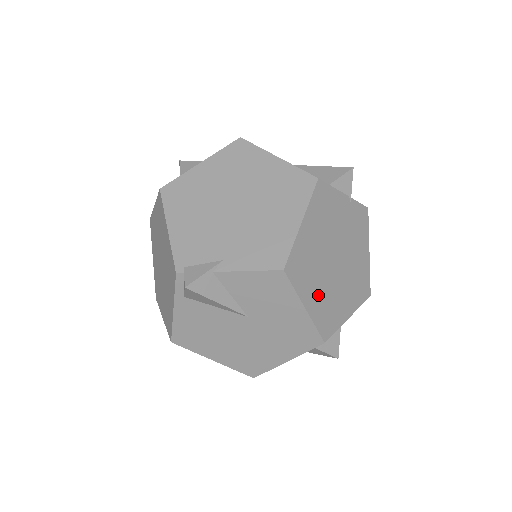
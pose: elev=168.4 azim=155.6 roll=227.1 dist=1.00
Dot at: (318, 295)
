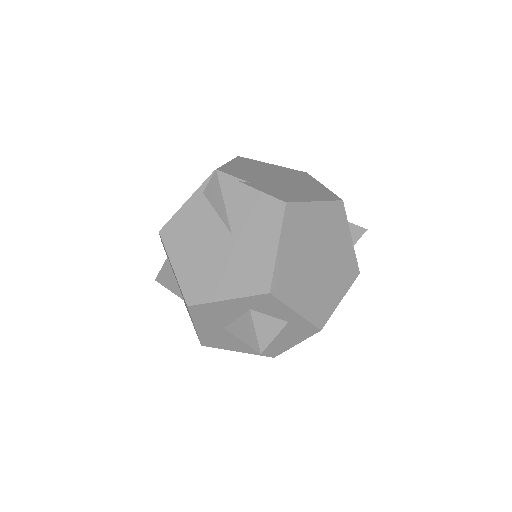
Dot at: (291, 256)
